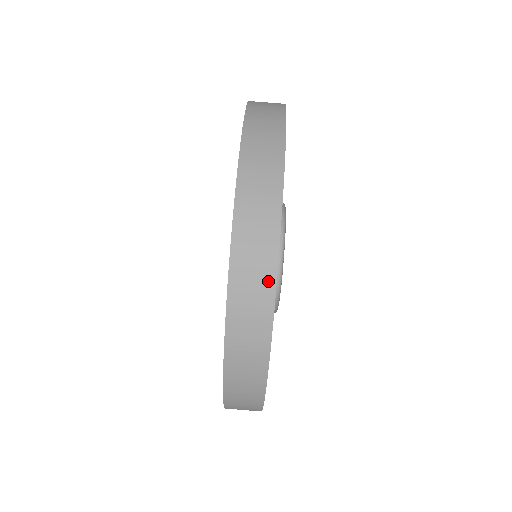
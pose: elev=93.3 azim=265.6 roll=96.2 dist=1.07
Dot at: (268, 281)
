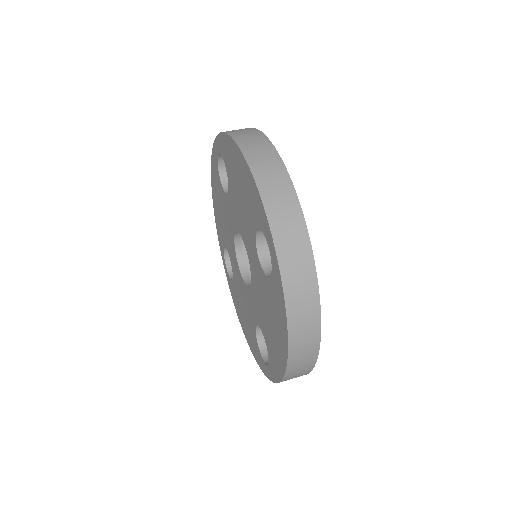
Dot at: occluded
